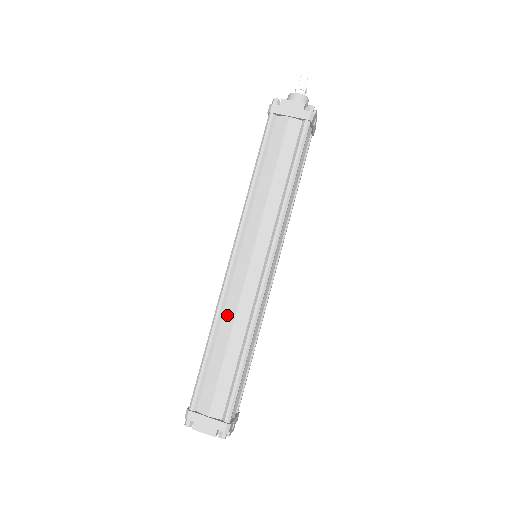
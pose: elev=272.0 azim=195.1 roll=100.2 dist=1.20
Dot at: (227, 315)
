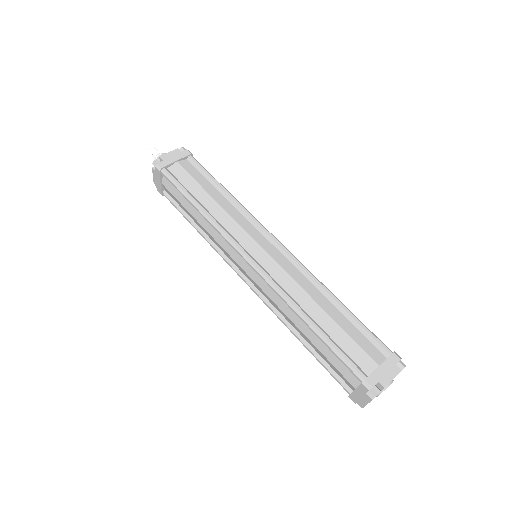
Dot at: (295, 294)
